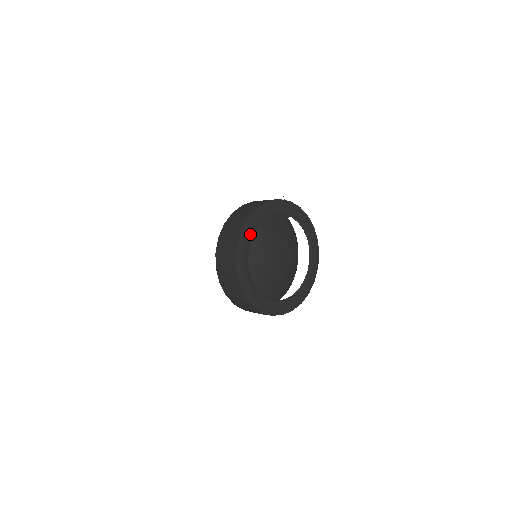
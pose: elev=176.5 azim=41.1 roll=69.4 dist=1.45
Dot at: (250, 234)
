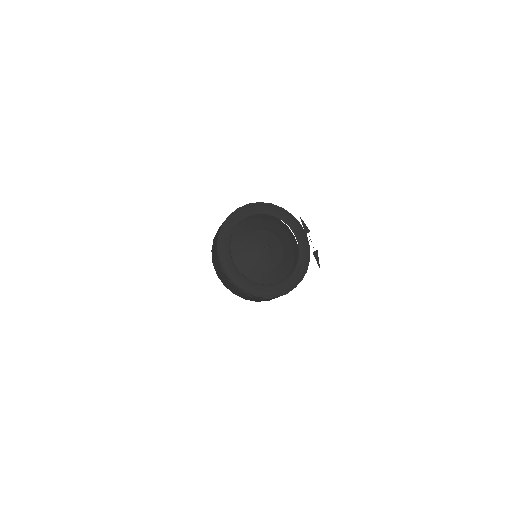
Dot at: (231, 229)
